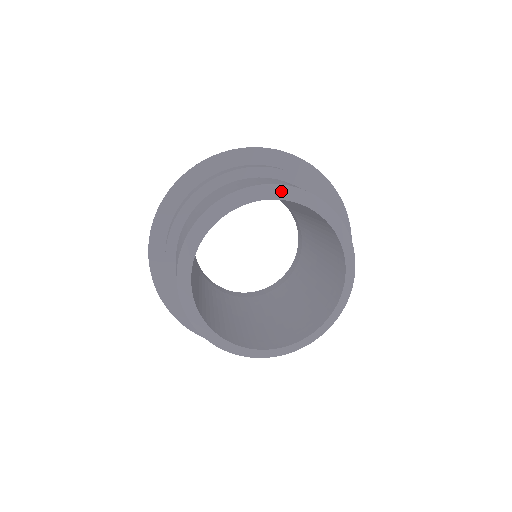
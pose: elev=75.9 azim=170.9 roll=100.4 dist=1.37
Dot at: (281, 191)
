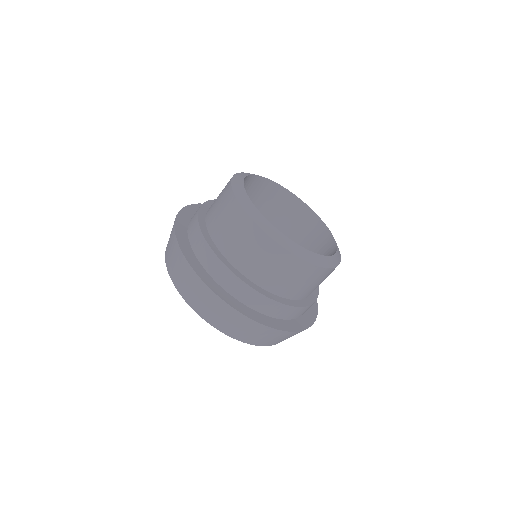
Dot at: occluded
